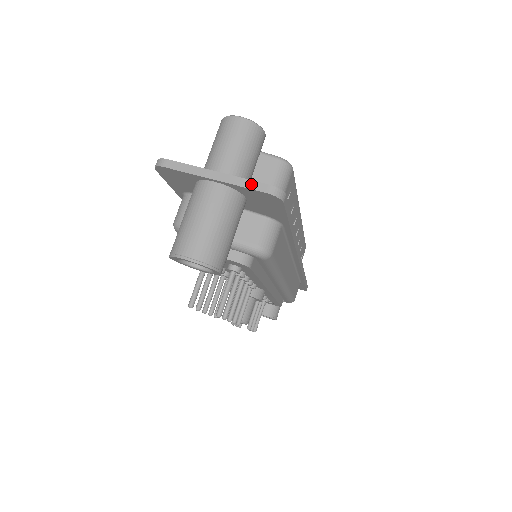
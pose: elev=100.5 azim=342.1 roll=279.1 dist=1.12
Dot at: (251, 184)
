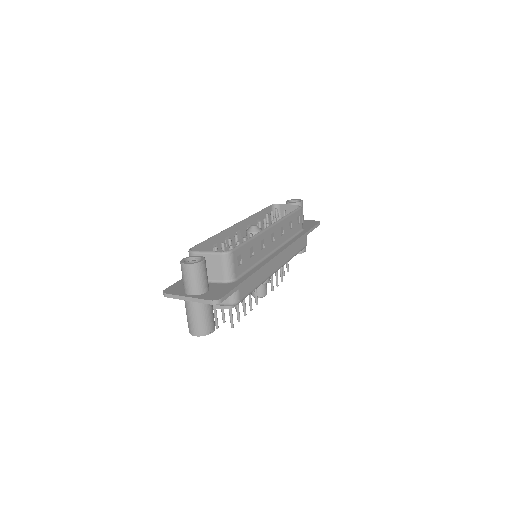
Dot at: (203, 301)
